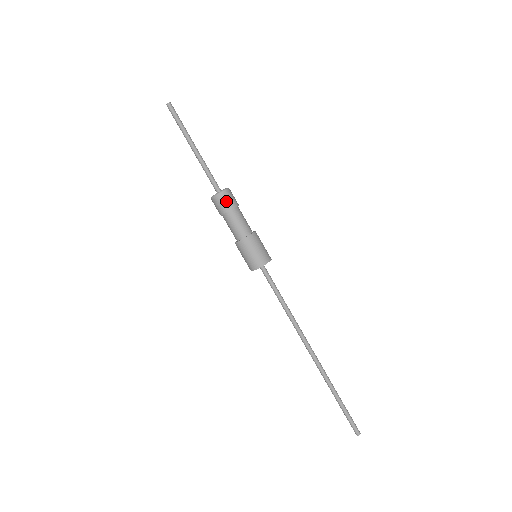
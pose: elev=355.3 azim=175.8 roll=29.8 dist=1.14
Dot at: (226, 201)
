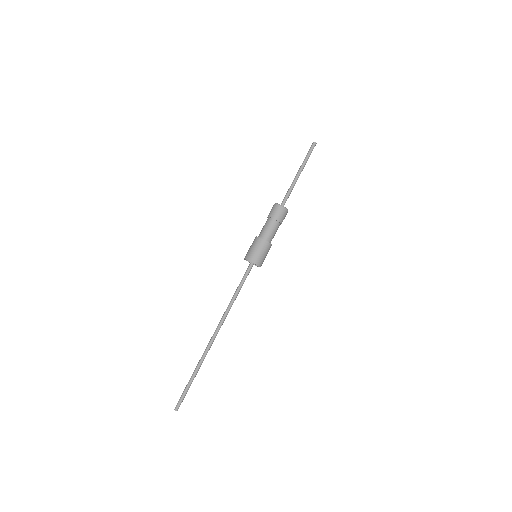
Dot at: (277, 212)
